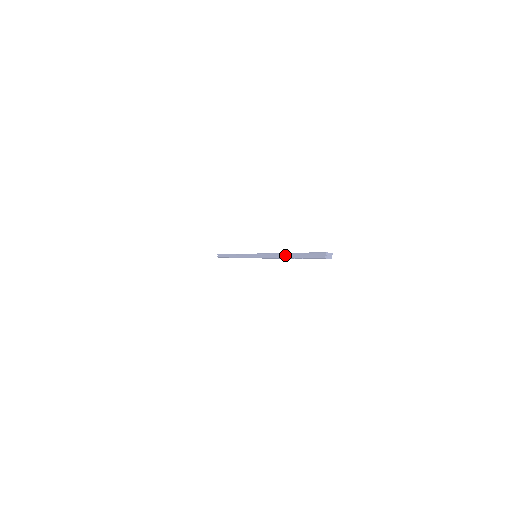
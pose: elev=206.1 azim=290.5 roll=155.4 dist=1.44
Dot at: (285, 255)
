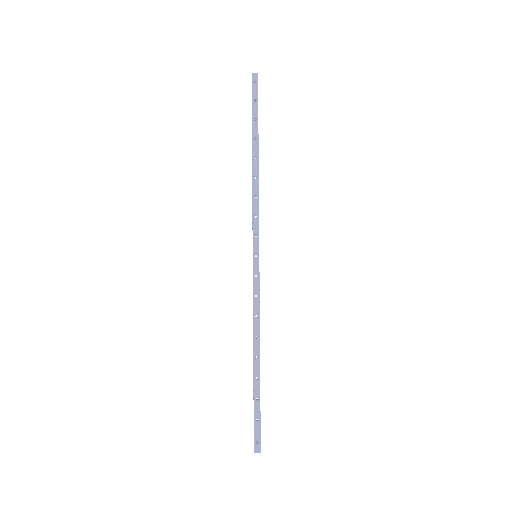
Dot at: (254, 358)
